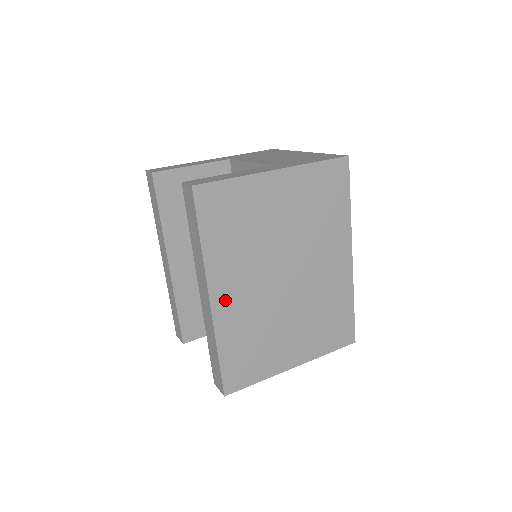
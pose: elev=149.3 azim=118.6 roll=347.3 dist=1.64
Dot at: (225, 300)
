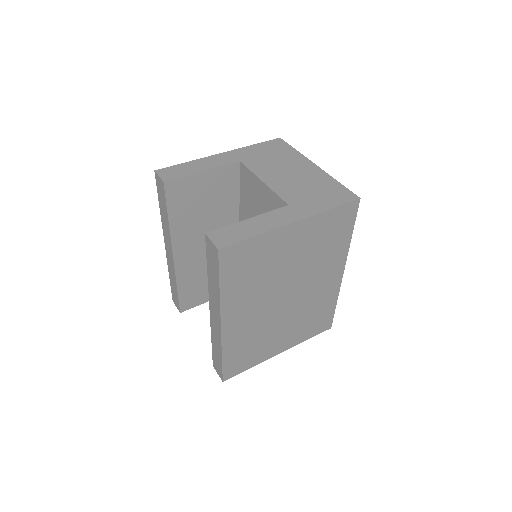
Dot at: (233, 323)
